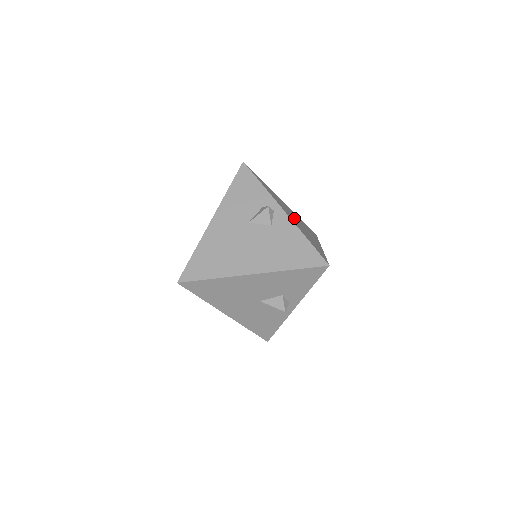
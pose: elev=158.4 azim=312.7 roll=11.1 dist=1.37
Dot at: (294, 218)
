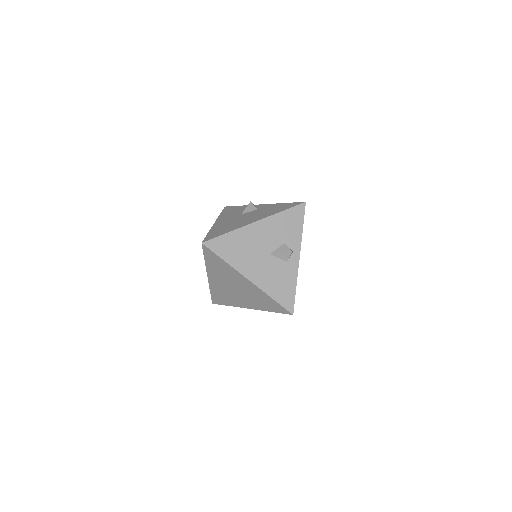
Dot at: occluded
